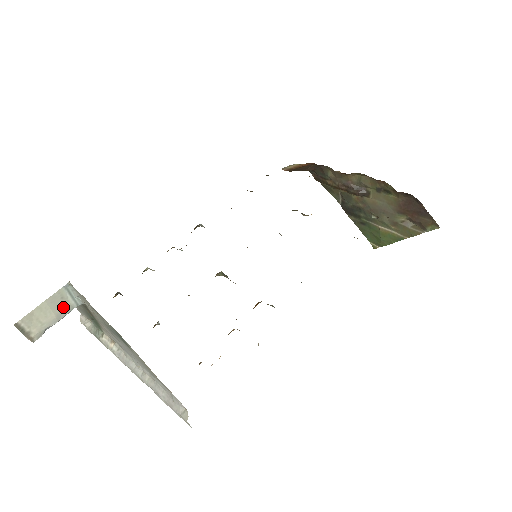
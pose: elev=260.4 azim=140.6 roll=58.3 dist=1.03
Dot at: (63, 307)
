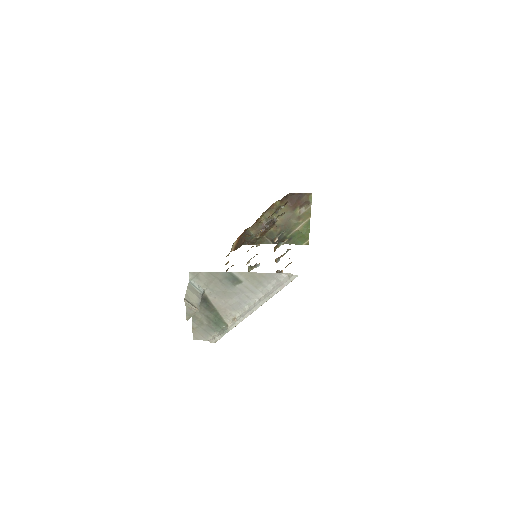
Dot at: (197, 293)
